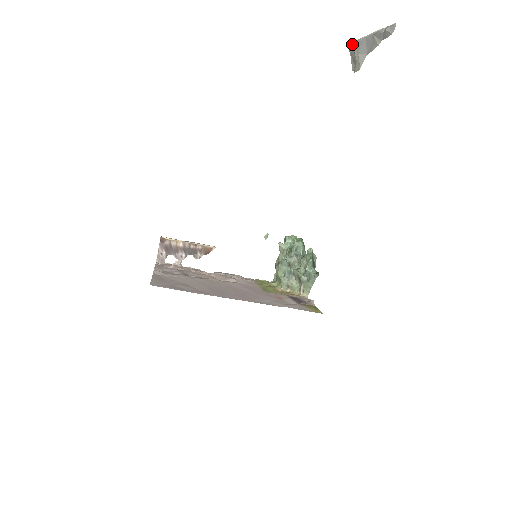
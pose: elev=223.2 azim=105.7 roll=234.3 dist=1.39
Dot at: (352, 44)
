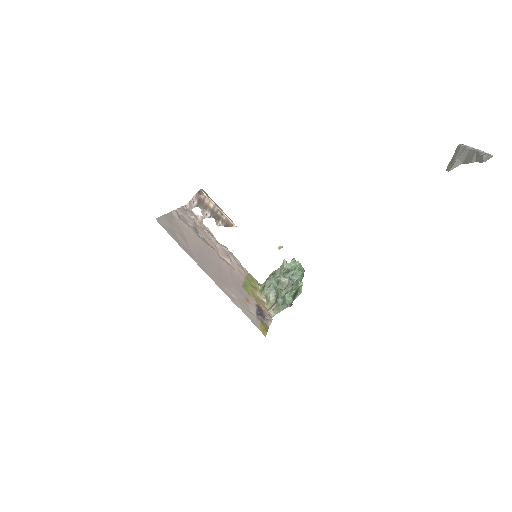
Dot at: (461, 146)
